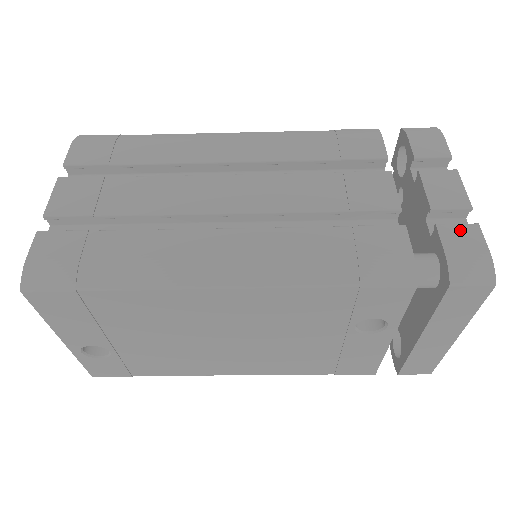
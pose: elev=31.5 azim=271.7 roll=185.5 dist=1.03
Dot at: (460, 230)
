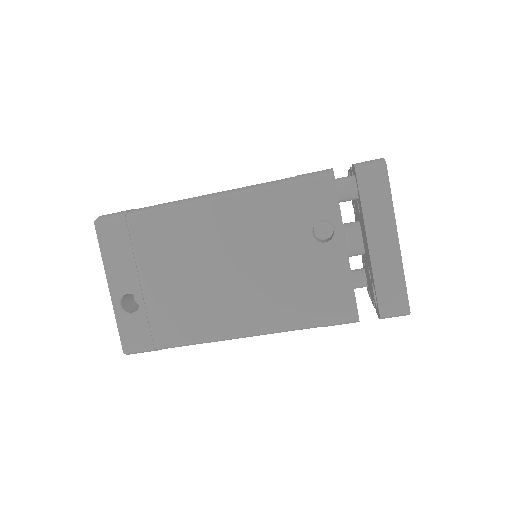
Dot at: occluded
